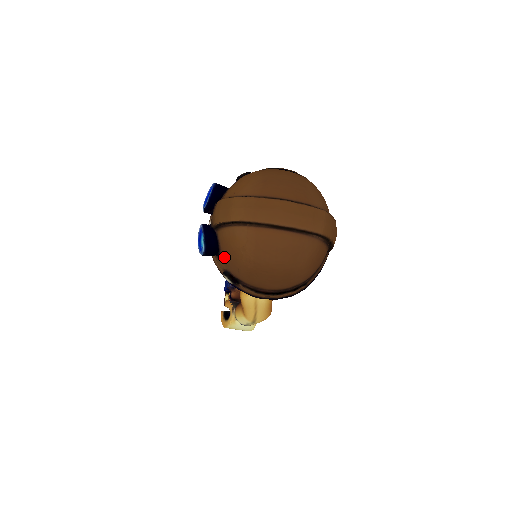
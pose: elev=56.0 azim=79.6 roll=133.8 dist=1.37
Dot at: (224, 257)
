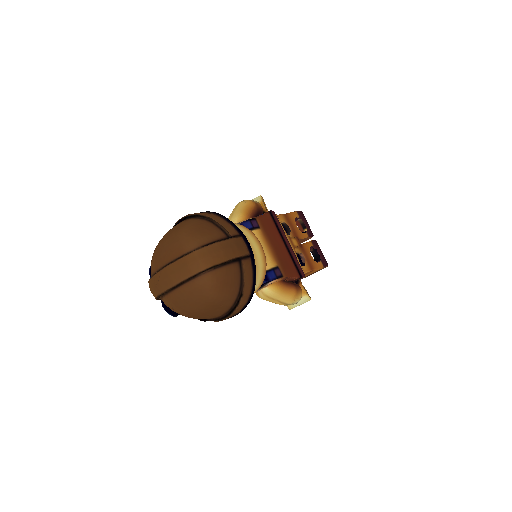
Dot at: occluded
